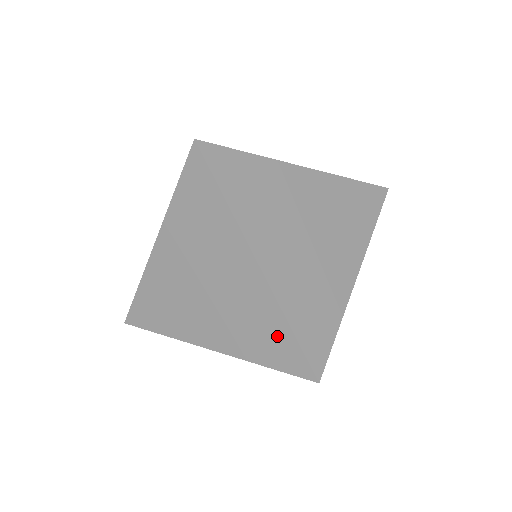
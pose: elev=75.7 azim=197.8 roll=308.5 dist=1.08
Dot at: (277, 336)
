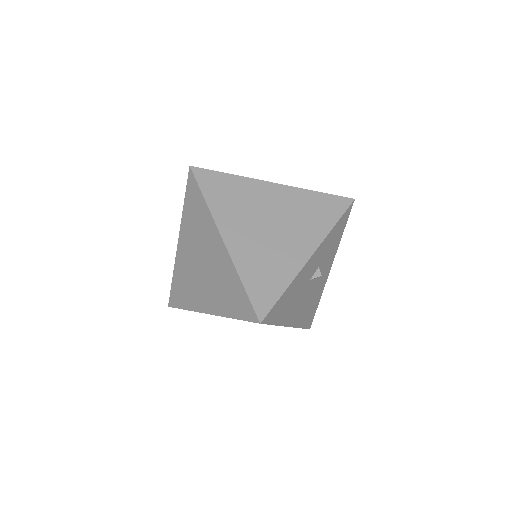
Dot at: (236, 292)
